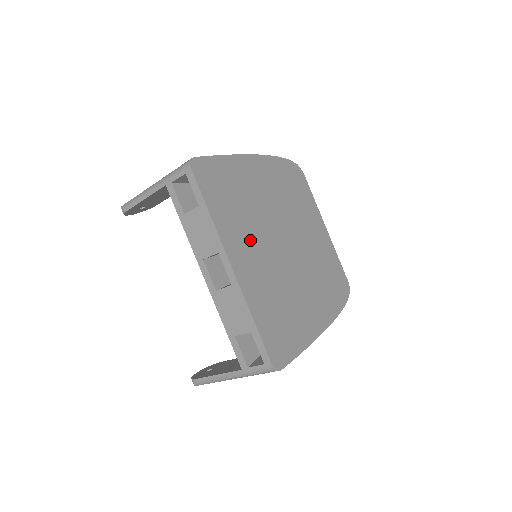
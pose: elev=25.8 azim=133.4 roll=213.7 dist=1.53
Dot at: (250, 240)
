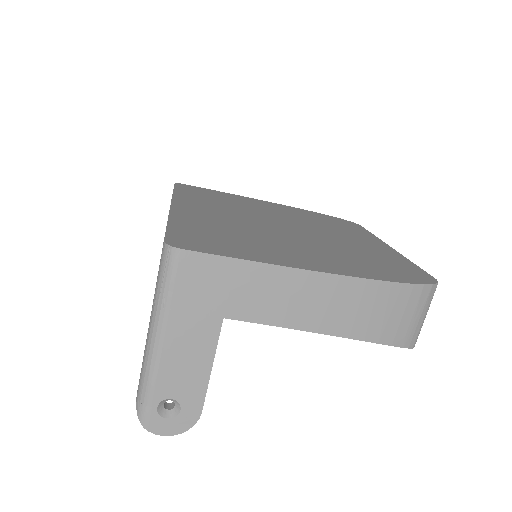
Dot at: (220, 210)
